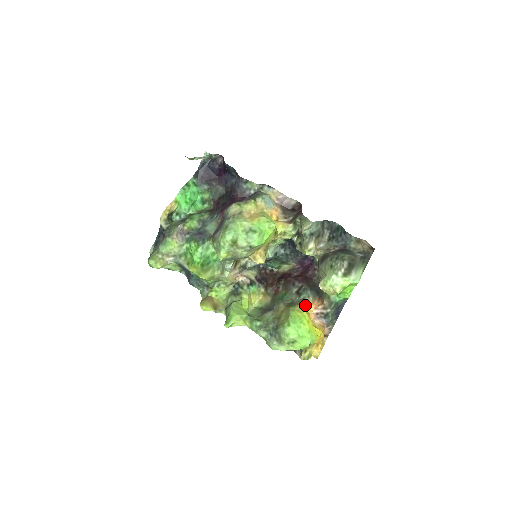
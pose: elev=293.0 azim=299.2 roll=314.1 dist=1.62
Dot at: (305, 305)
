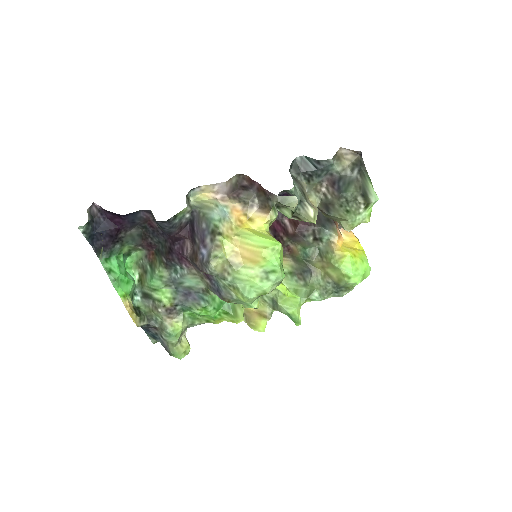
Dot at: (337, 246)
